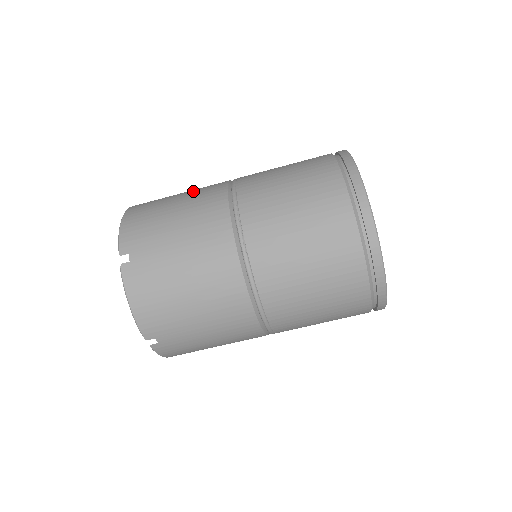
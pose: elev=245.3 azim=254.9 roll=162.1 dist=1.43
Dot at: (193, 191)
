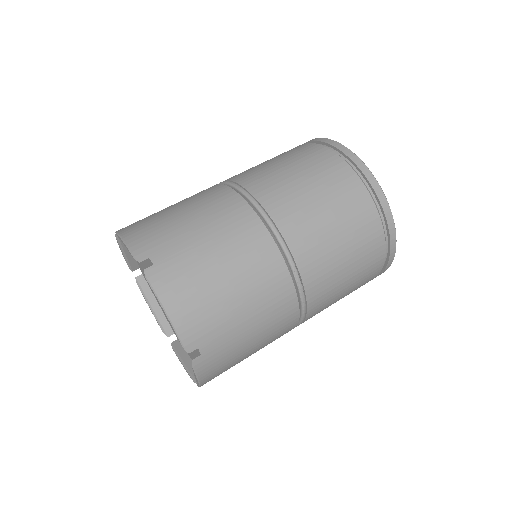
Dot at: occluded
